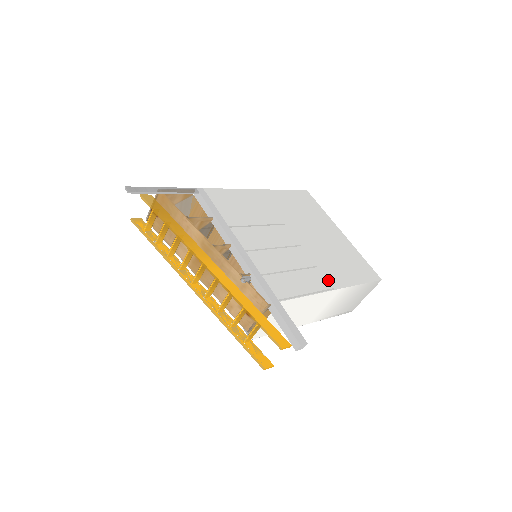
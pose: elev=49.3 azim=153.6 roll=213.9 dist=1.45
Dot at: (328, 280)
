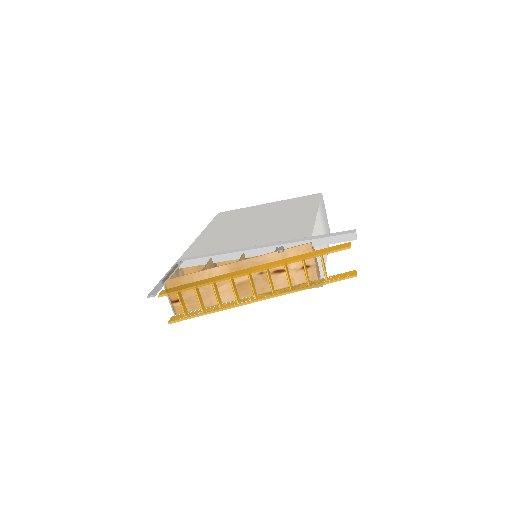
Dot at: (307, 214)
